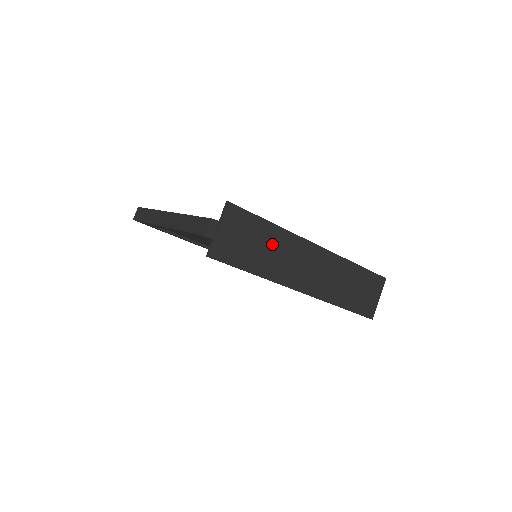
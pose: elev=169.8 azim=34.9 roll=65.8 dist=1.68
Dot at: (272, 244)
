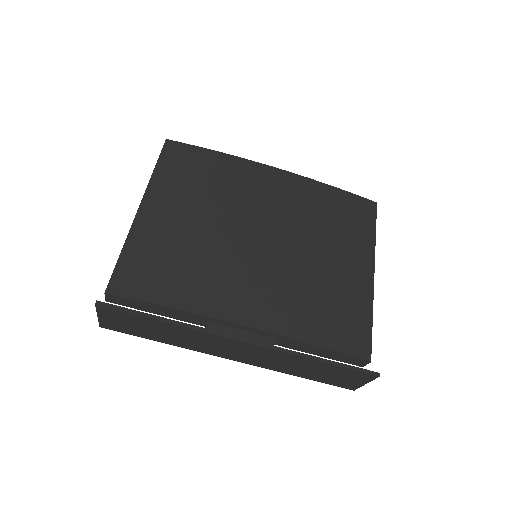
Dot at: (171, 331)
